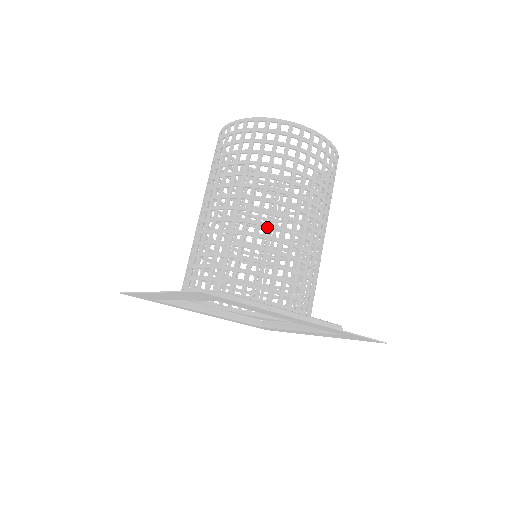
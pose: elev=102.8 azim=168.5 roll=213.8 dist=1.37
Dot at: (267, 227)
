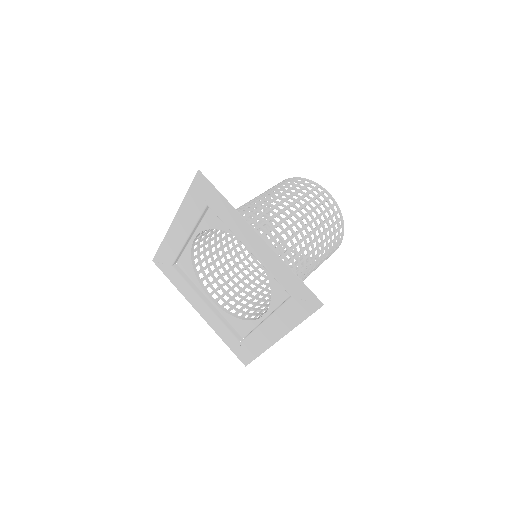
Dot at: occluded
